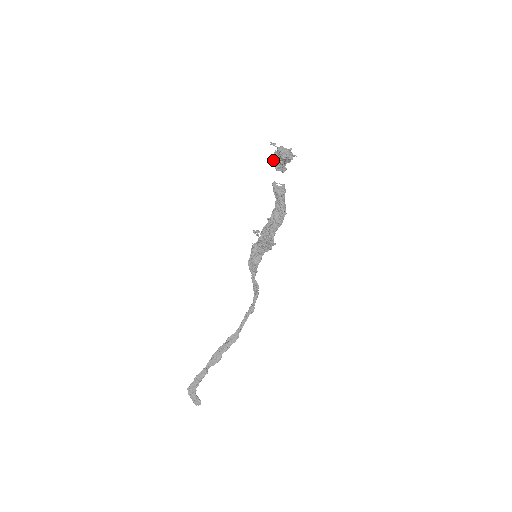
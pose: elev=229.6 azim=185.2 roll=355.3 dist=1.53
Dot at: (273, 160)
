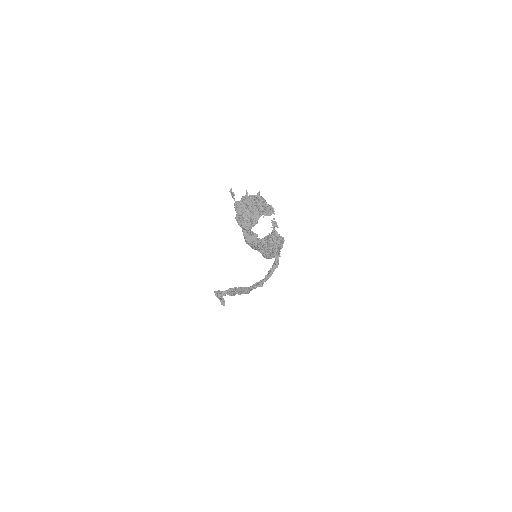
Dot at: occluded
